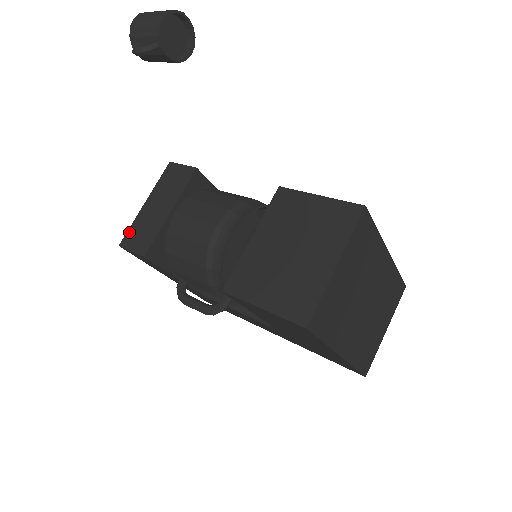
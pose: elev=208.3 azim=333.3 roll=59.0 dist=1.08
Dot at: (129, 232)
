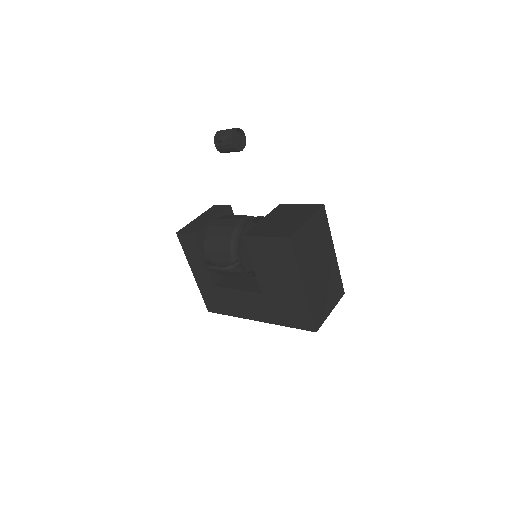
Dot at: (184, 228)
